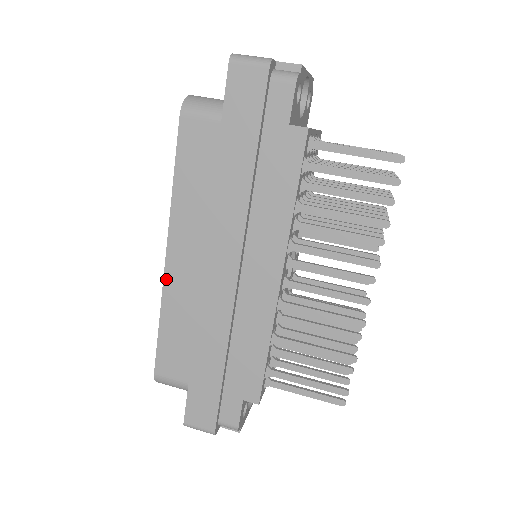
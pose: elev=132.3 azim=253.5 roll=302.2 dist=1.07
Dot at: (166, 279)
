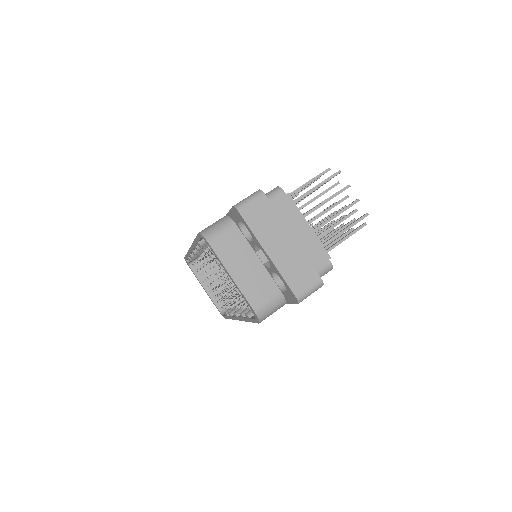
Dot at: occluded
